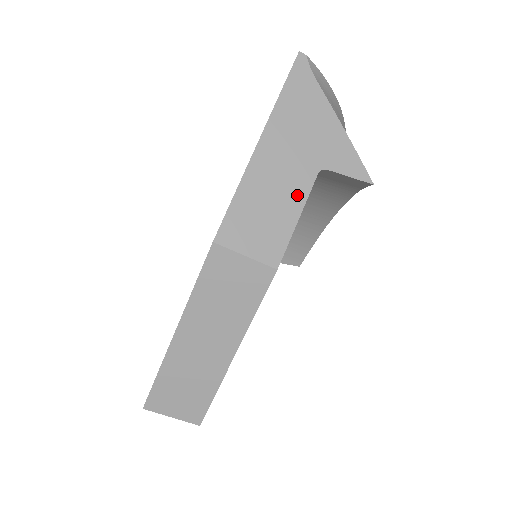
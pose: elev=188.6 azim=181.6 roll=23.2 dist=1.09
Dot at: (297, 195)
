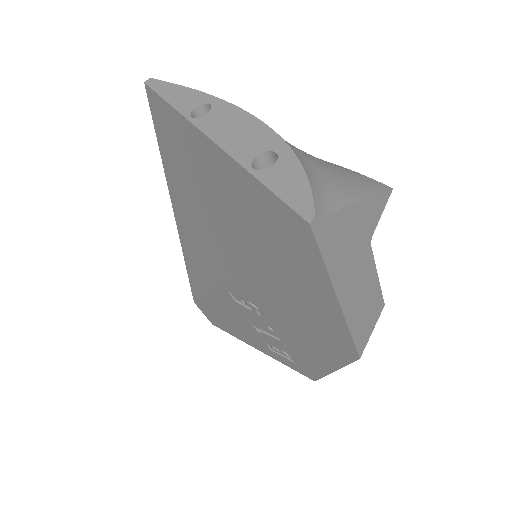
Dot at: (371, 274)
